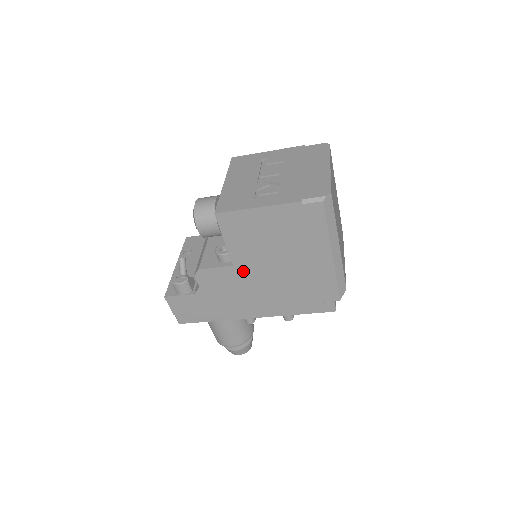
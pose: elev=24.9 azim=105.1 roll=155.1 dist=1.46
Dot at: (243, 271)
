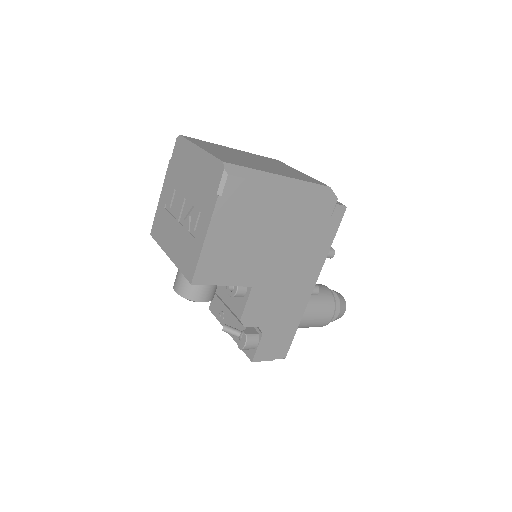
Dot at: (262, 280)
